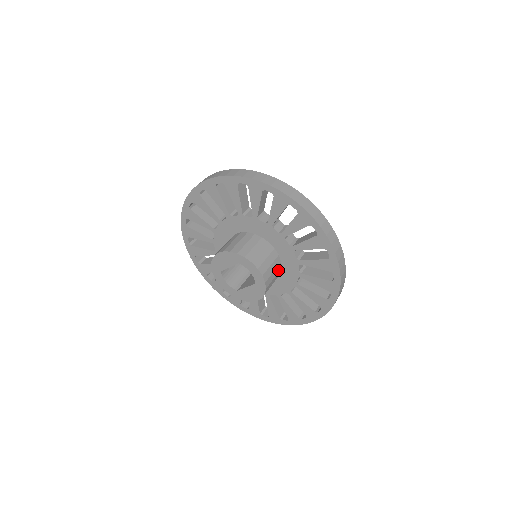
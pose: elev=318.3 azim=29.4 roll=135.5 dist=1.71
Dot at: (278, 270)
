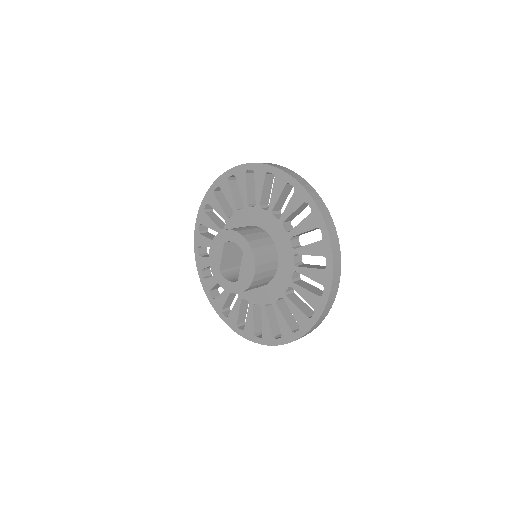
Dot at: (269, 243)
